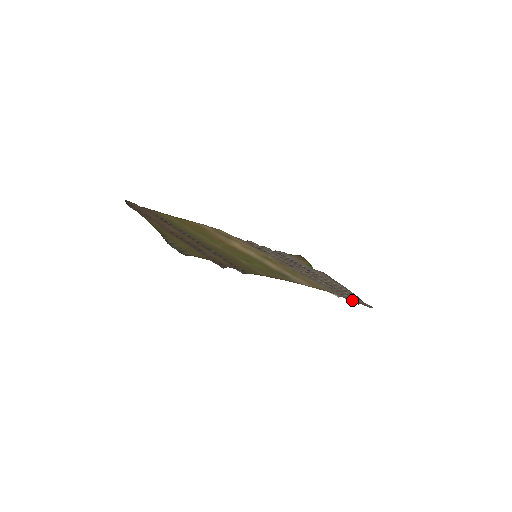
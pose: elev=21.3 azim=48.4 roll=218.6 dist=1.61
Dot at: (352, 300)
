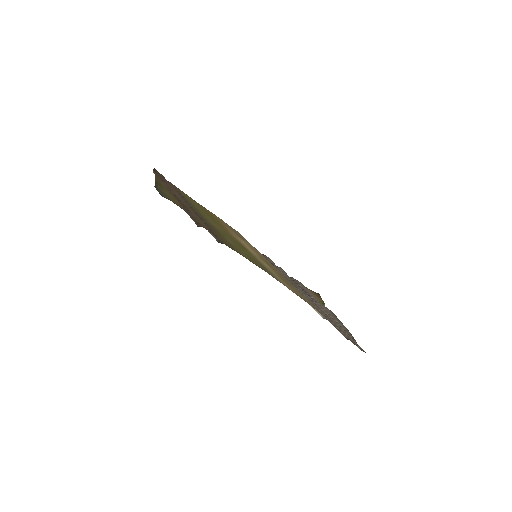
Dot at: (342, 333)
